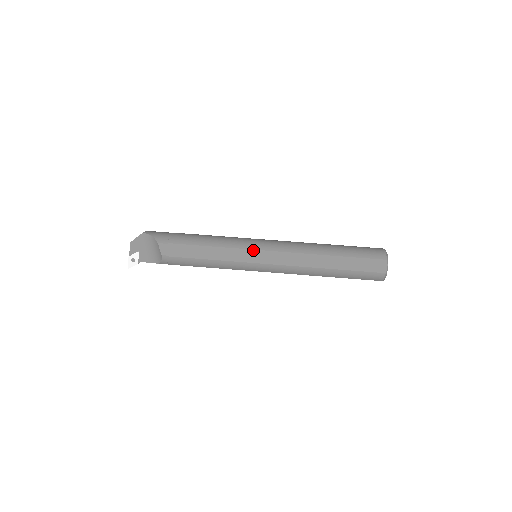
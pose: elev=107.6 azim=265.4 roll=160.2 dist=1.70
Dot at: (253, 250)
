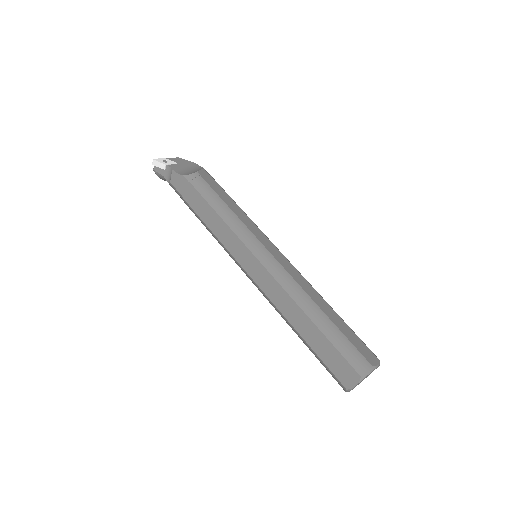
Dot at: (268, 239)
